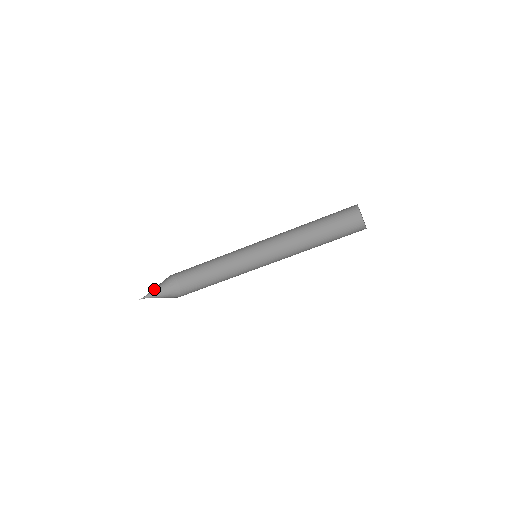
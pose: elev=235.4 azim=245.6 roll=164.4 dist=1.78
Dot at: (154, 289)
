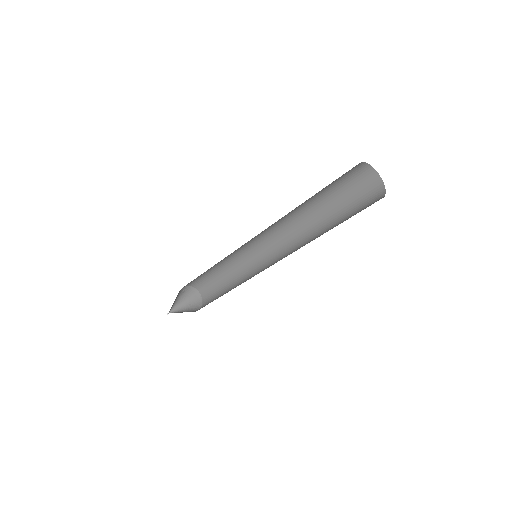
Dot at: (172, 305)
